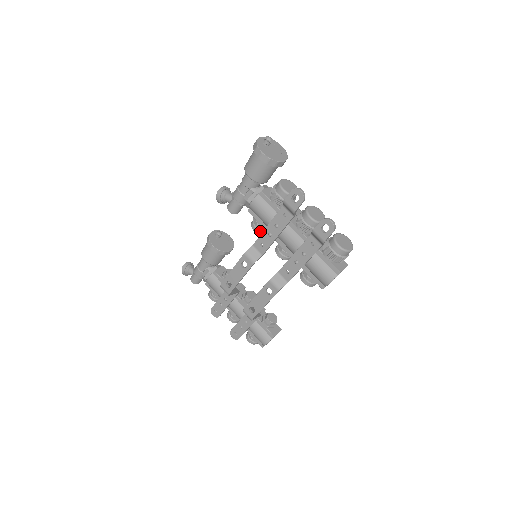
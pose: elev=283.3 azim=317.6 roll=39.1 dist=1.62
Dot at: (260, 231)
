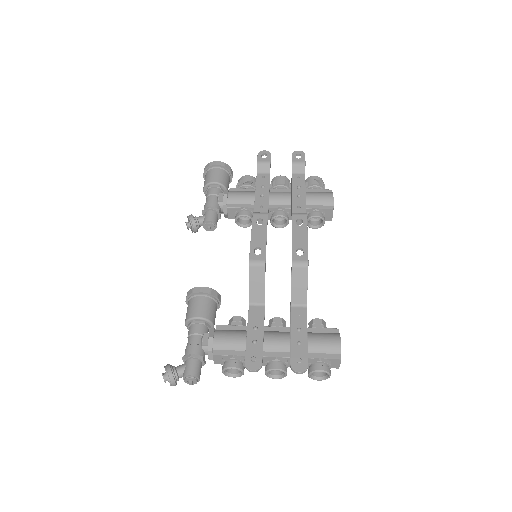
Dot at: (249, 213)
